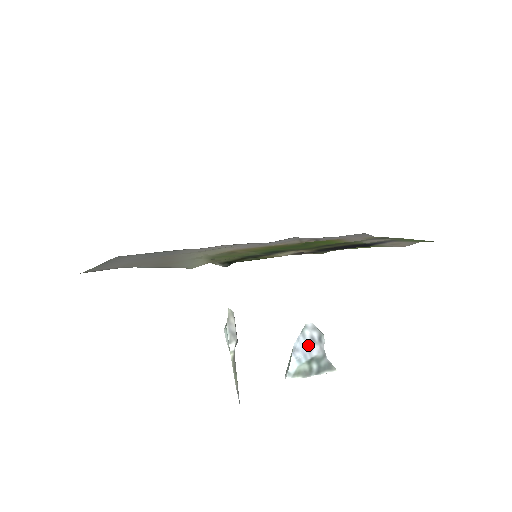
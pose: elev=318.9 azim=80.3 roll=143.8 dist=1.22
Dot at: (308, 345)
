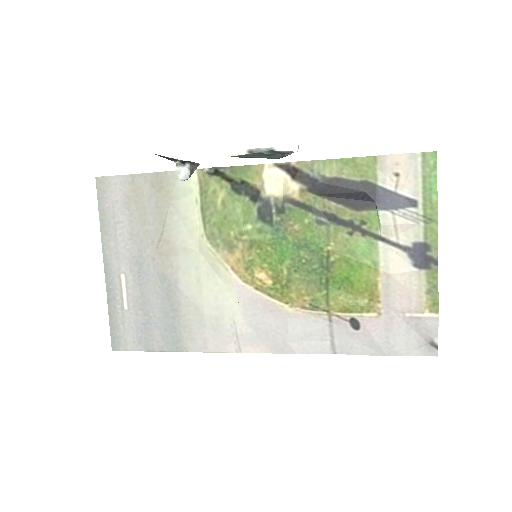
Dot at: occluded
